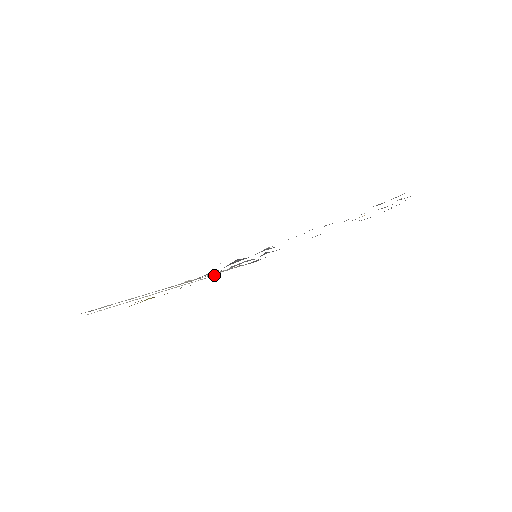
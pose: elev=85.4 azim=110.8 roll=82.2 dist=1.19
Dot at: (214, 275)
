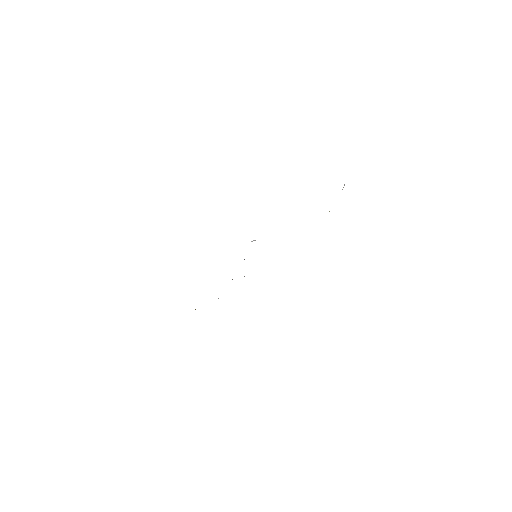
Dot at: occluded
